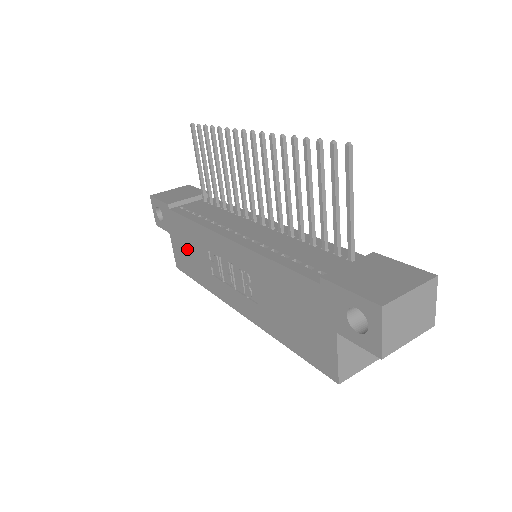
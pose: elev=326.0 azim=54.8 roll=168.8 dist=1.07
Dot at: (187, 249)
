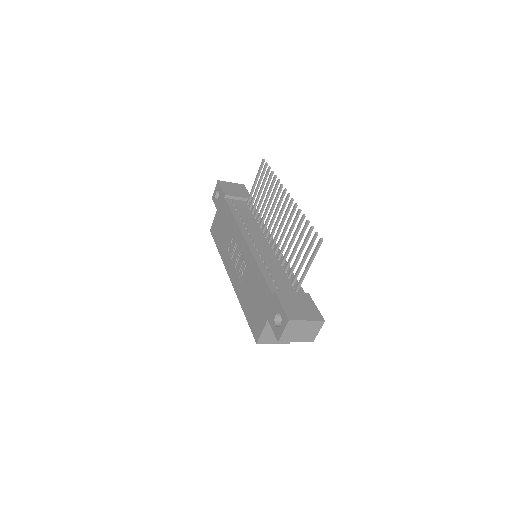
Dot at: (222, 227)
